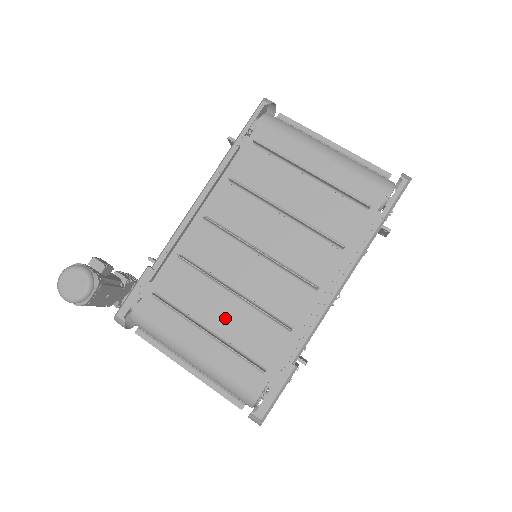
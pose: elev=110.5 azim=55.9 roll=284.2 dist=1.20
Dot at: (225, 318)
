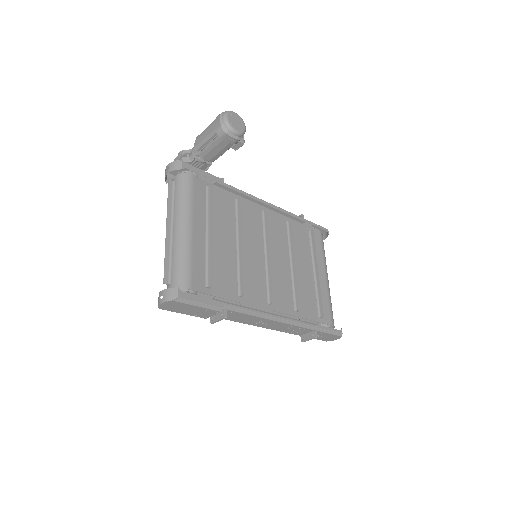
Dot at: (222, 245)
